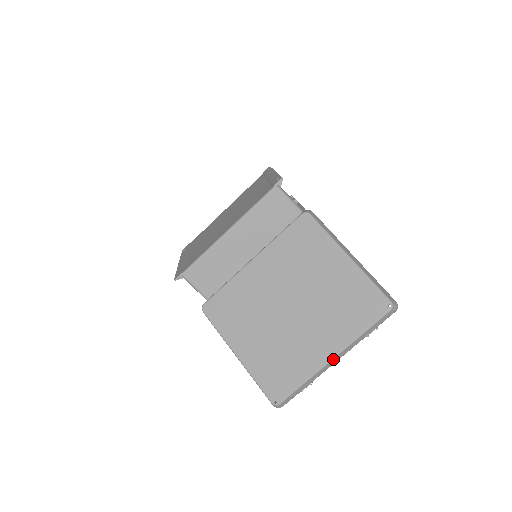
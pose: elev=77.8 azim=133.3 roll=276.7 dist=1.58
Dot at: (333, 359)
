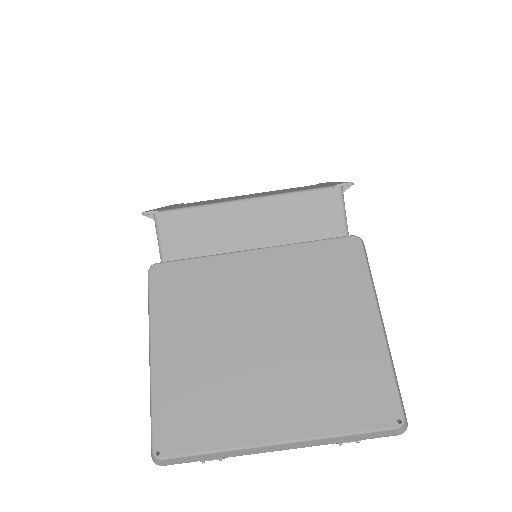
Dot at: (277, 444)
